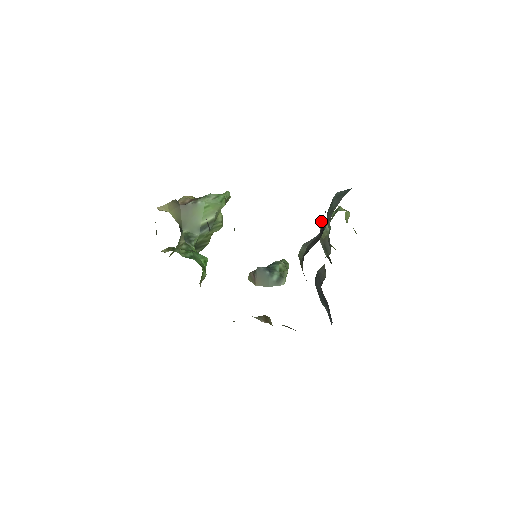
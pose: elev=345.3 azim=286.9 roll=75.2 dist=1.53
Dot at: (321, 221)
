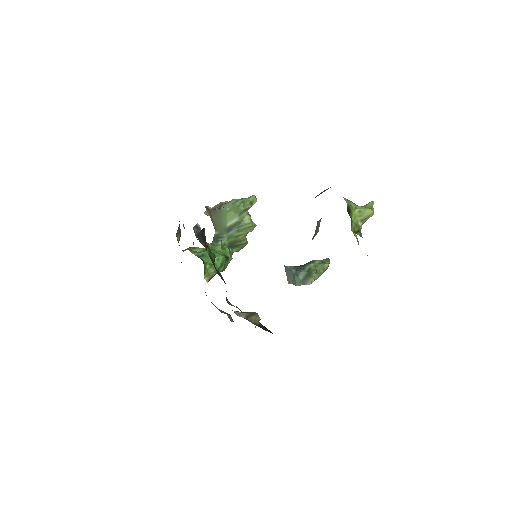
Dot at: (318, 221)
